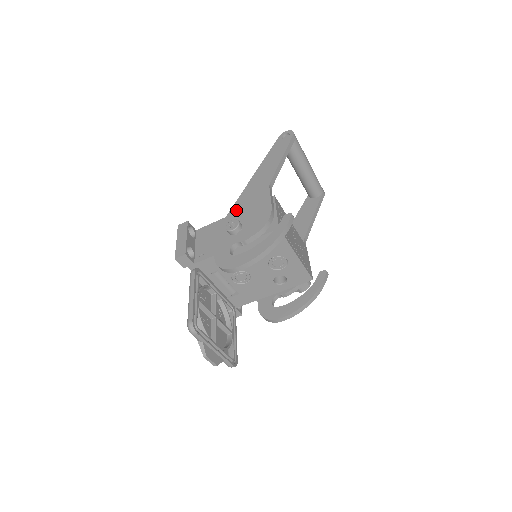
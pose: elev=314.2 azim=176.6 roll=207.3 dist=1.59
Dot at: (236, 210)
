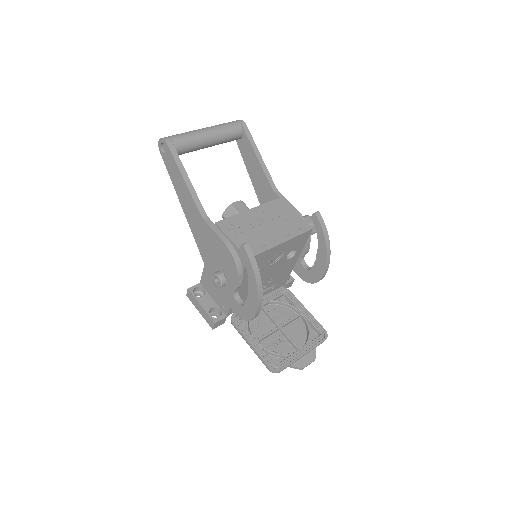
Dot at: (205, 257)
